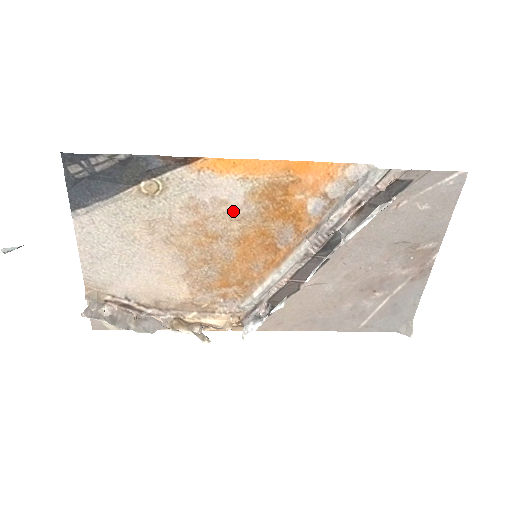
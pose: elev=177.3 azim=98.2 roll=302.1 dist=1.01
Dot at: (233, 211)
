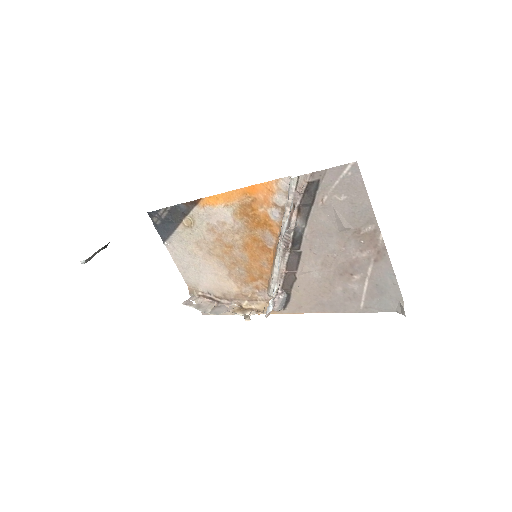
Dot at: (231, 228)
